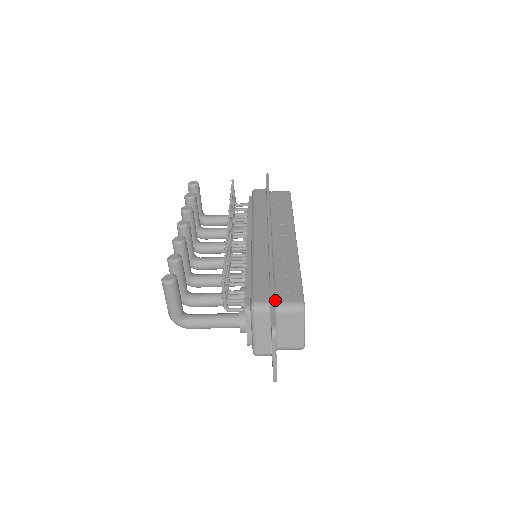
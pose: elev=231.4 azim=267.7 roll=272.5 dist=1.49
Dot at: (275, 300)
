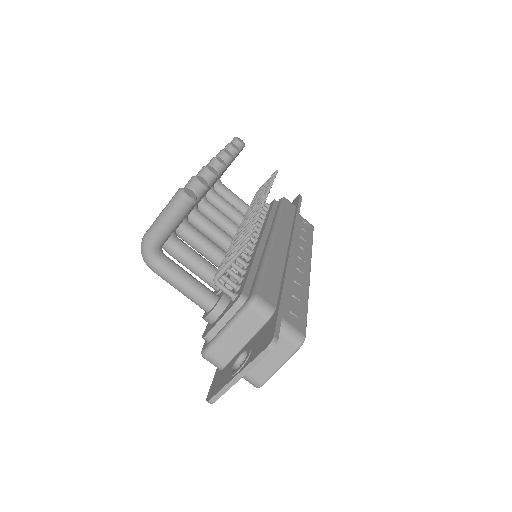
Dot at: occluded
